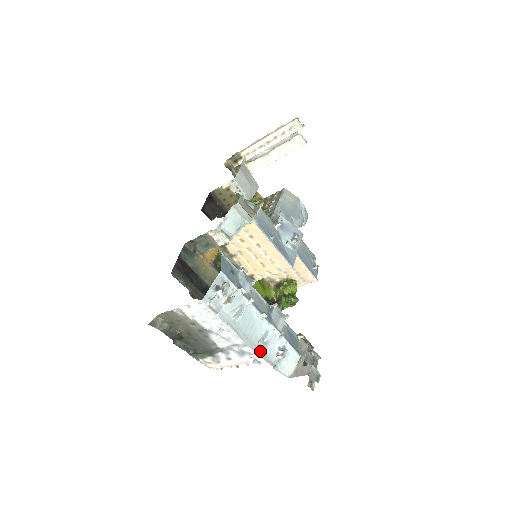
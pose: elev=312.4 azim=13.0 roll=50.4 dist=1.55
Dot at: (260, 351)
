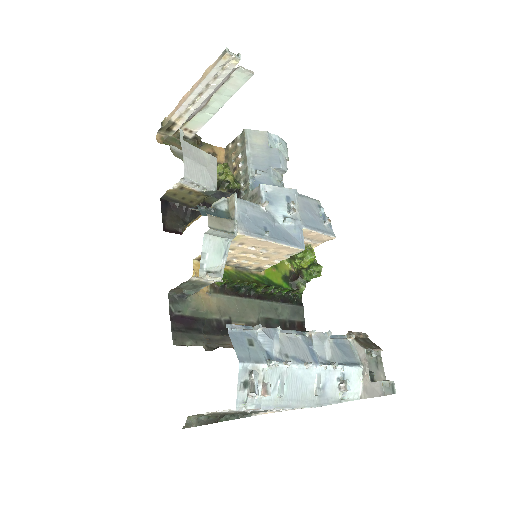
Dot at: (320, 400)
